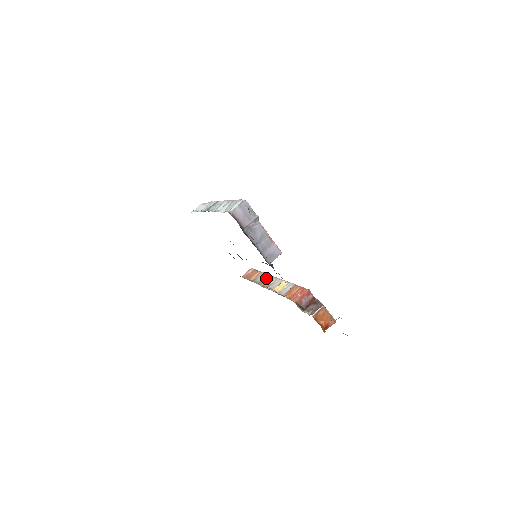
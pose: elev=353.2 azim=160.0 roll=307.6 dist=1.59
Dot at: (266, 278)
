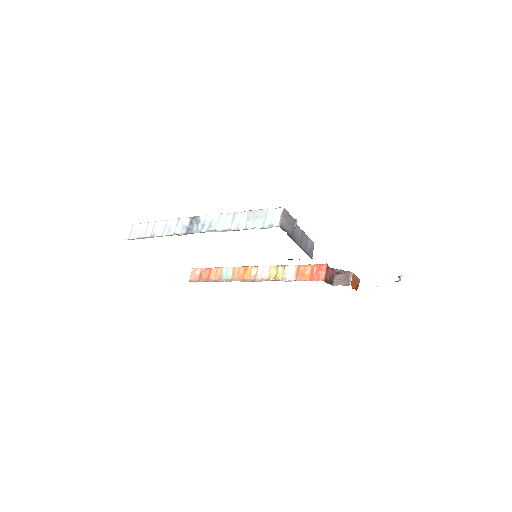
Dot at: (238, 271)
